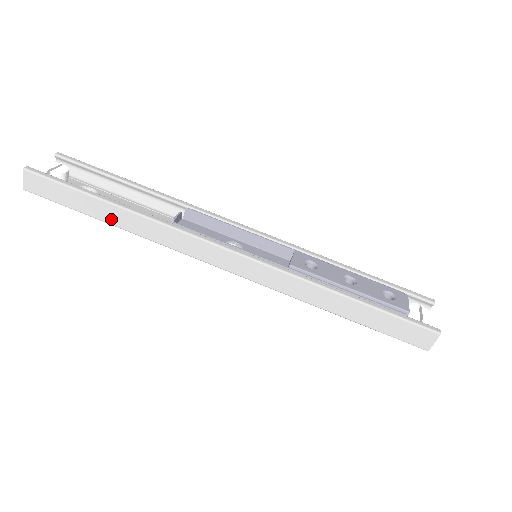
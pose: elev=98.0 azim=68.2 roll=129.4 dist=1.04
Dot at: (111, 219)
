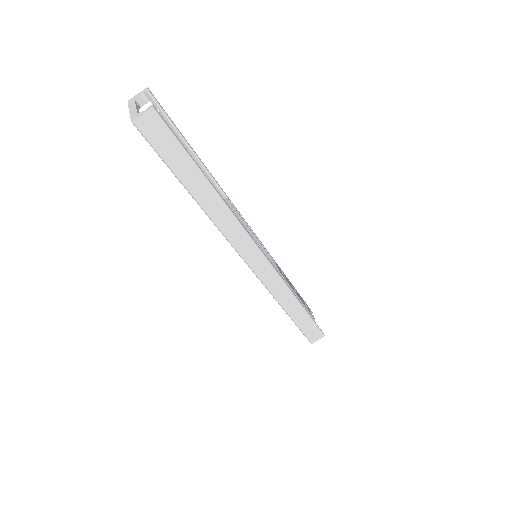
Dot at: (196, 191)
